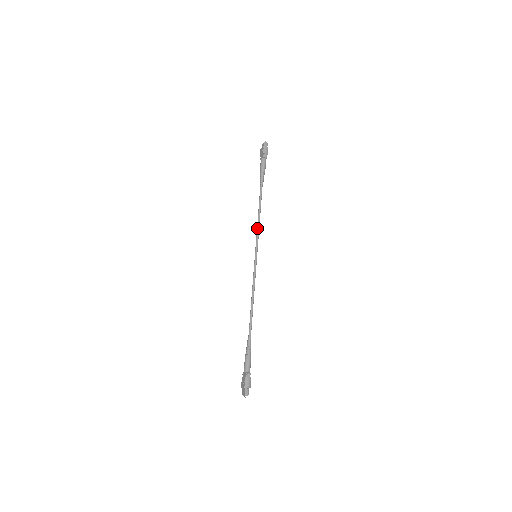
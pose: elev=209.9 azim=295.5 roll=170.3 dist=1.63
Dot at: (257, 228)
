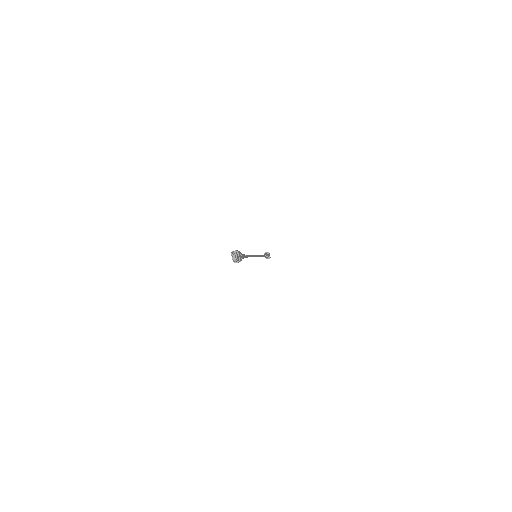
Dot at: occluded
